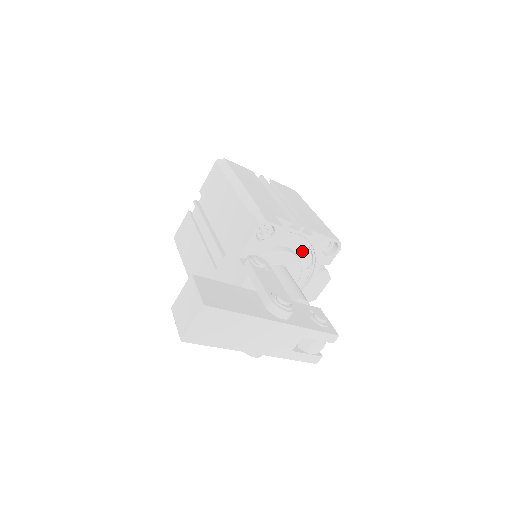
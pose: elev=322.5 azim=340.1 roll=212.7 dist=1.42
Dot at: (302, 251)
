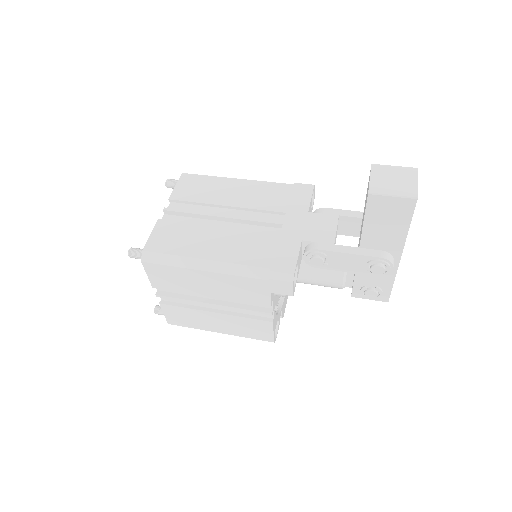
Dot at: occluded
